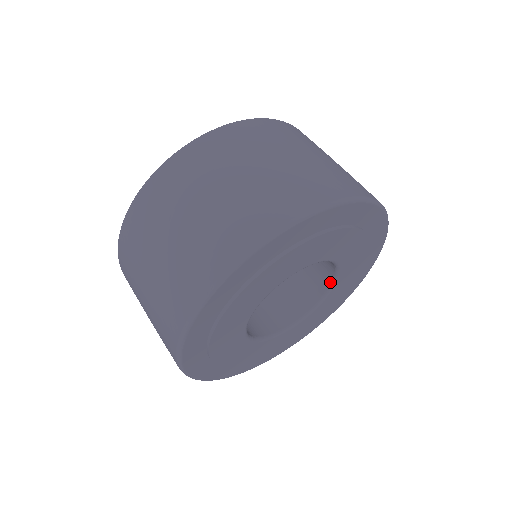
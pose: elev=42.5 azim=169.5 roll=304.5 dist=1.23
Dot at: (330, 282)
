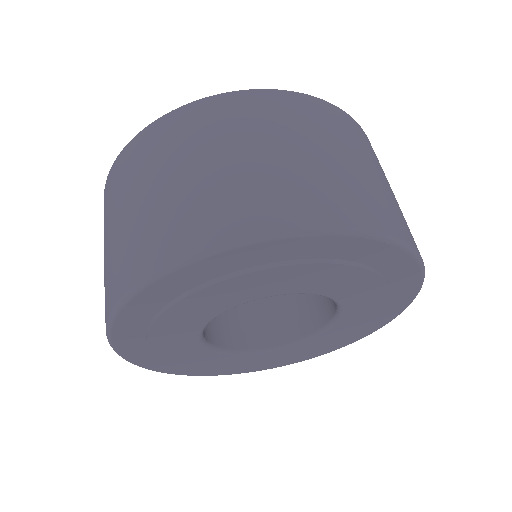
Dot at: (335, 304)
